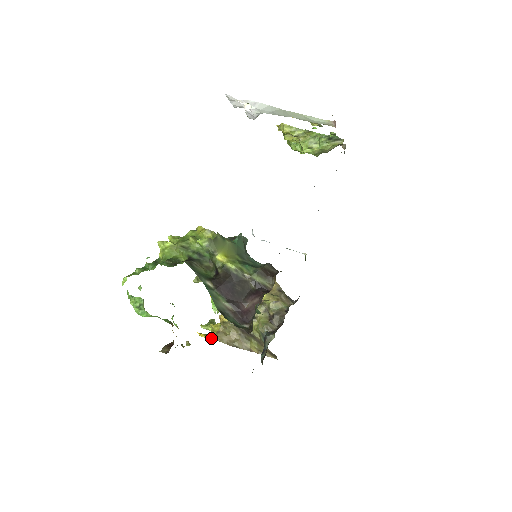
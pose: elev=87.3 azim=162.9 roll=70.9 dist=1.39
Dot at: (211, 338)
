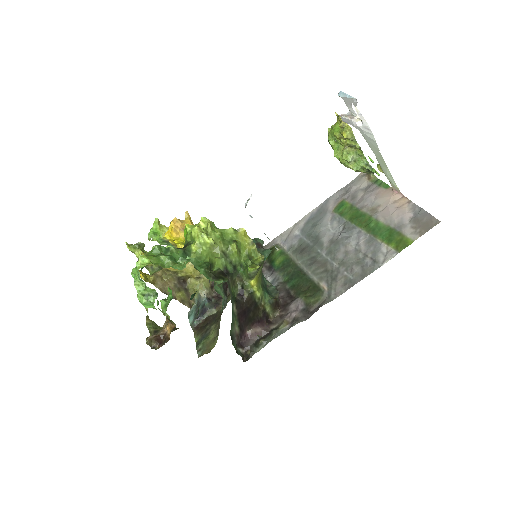
Dot at: (148, 280)
